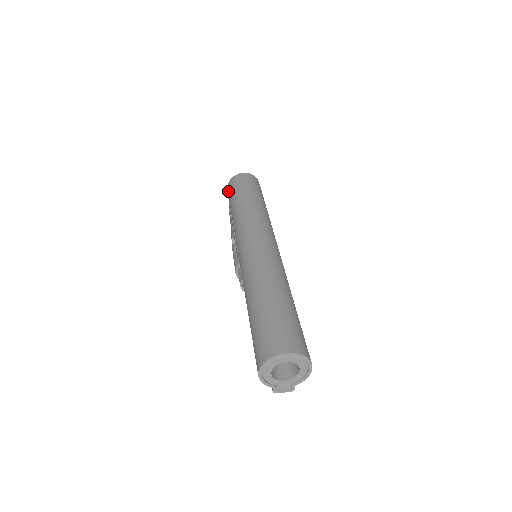
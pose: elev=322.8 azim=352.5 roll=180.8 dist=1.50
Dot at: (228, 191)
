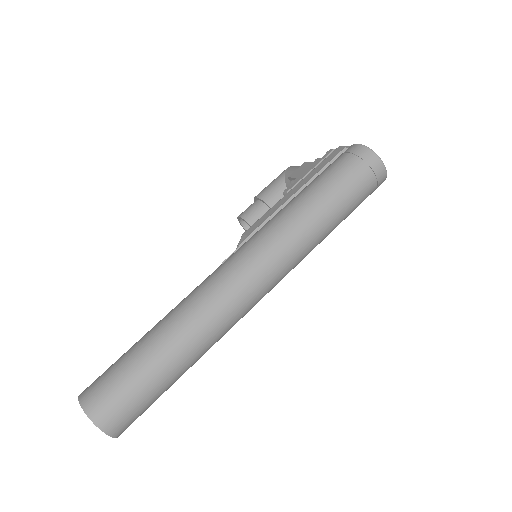
Dot at: (347, 154)
